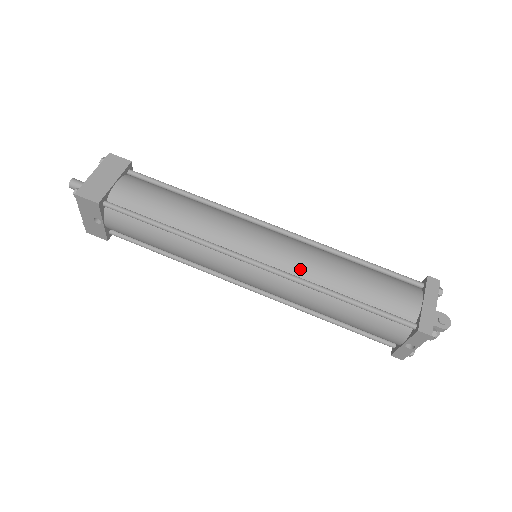
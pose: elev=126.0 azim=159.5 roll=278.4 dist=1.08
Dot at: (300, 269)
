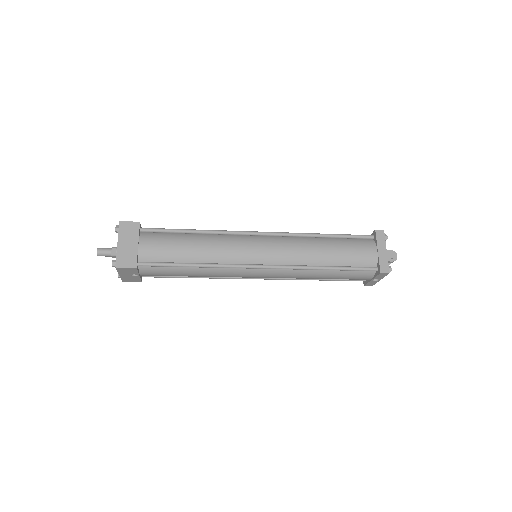
Dot at: (293, 259)
